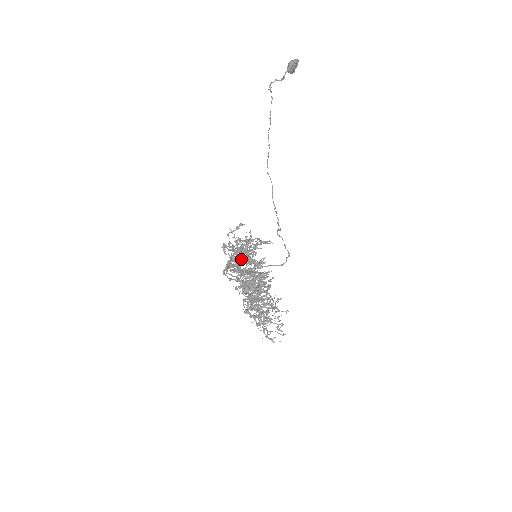
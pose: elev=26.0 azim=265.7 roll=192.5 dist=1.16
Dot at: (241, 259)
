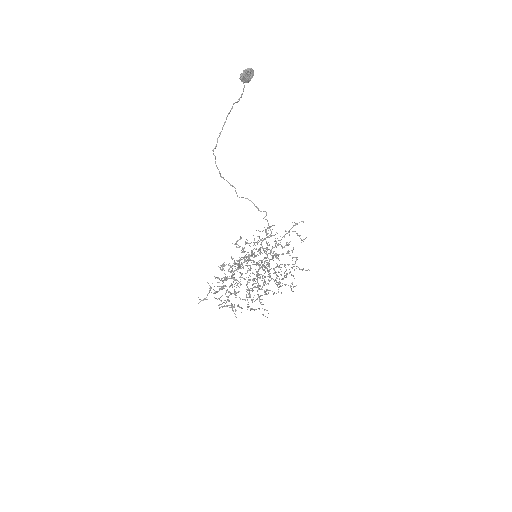
Dot at: occluded
